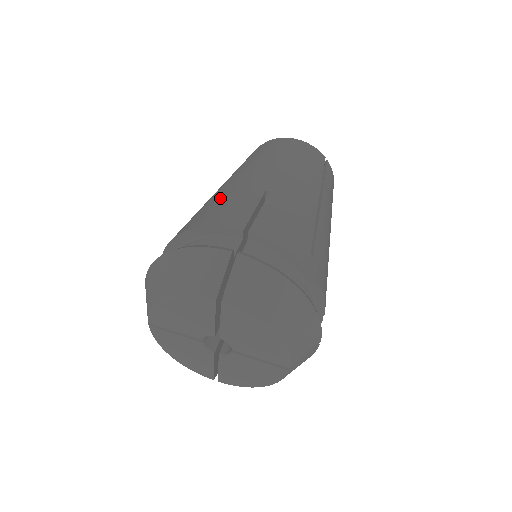
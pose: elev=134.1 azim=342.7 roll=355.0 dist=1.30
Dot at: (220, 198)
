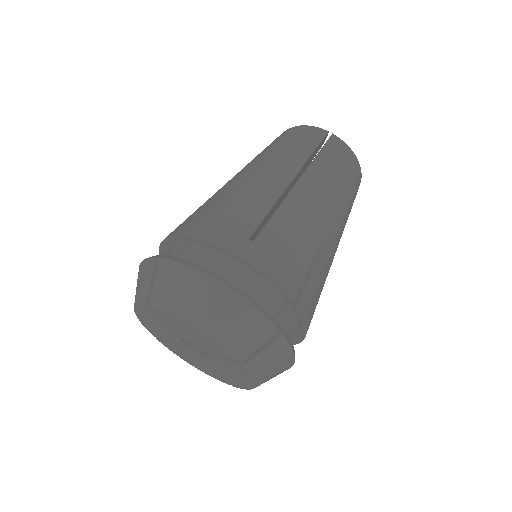
Dot at: (284, 224)
